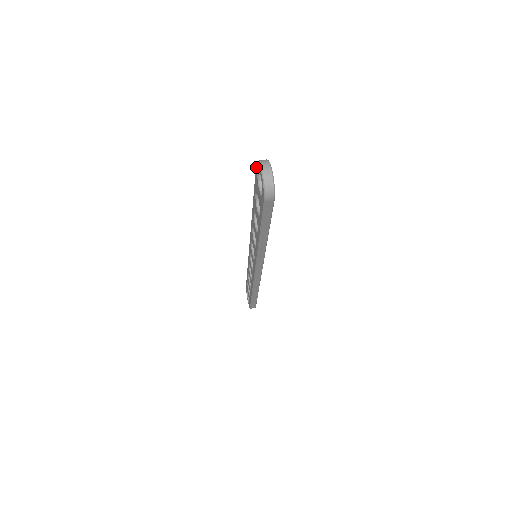
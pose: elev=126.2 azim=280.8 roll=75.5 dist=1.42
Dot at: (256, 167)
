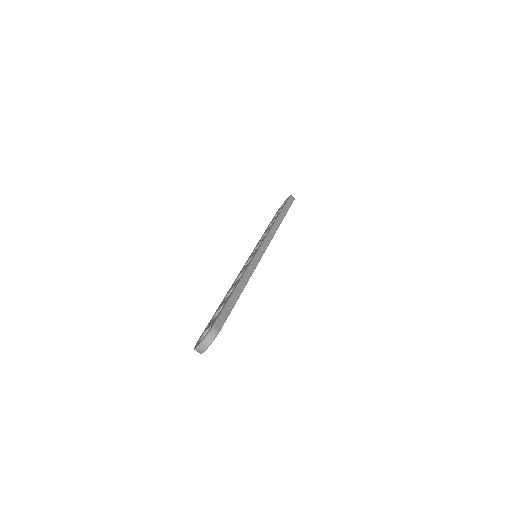
Dot at: (212, 326)
